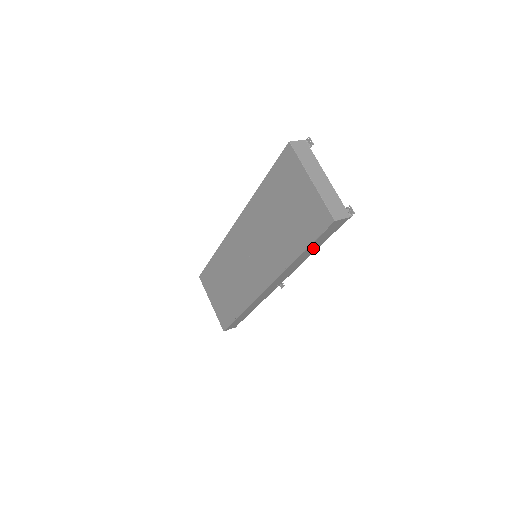
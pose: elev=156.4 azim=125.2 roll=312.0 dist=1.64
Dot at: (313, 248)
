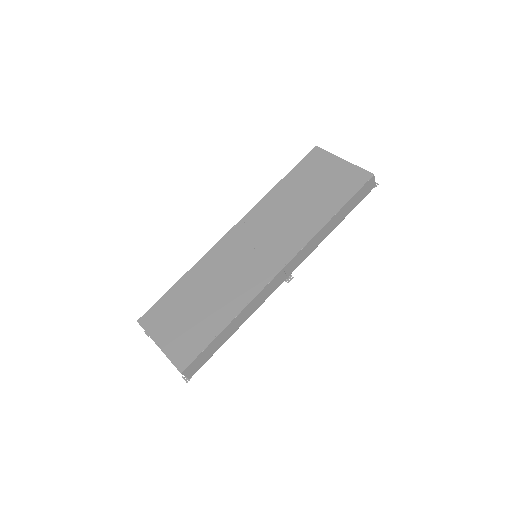
Dot at: (342, 214)
